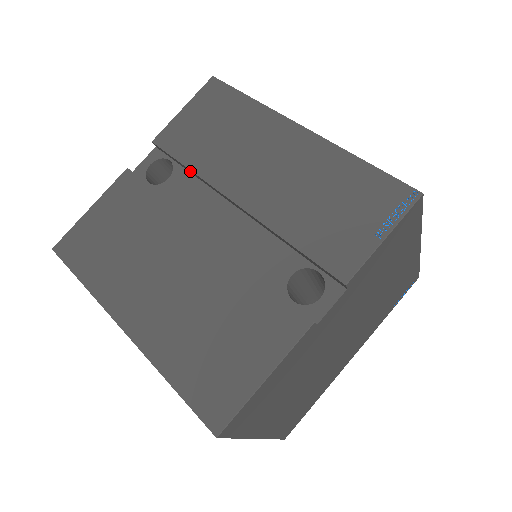
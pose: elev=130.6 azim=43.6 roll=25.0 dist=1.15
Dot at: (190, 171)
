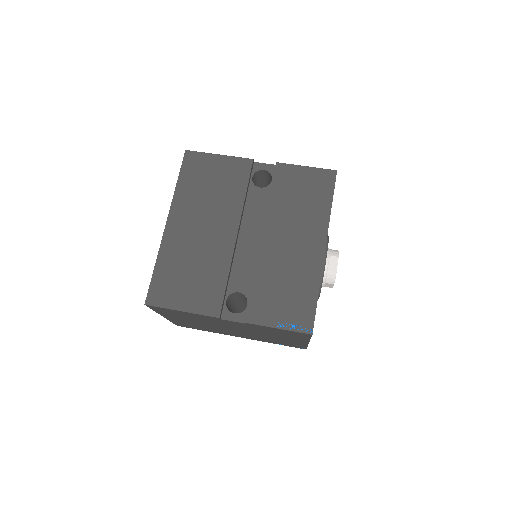
Dot at: (270, 199)
